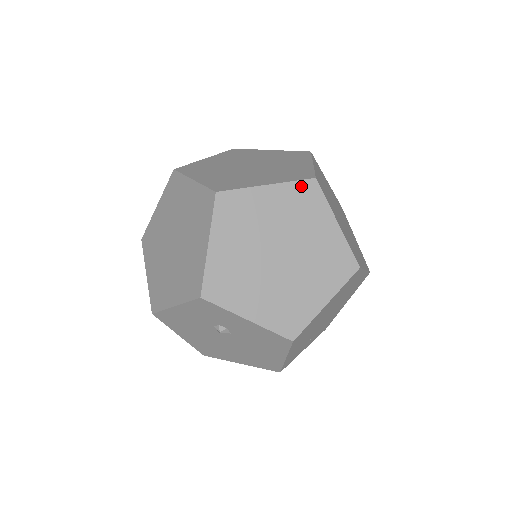
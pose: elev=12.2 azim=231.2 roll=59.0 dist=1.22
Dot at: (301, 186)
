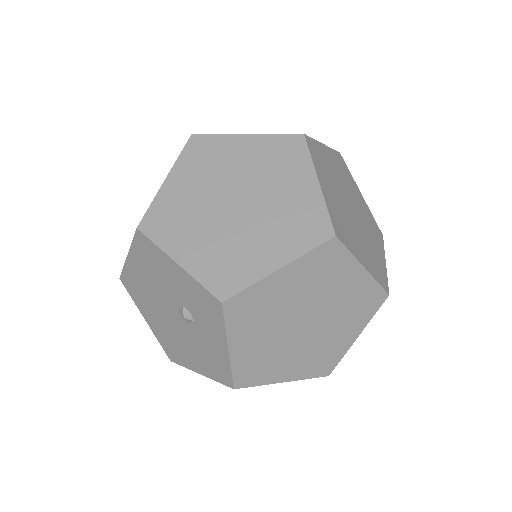
Dot at: (377, 291)
